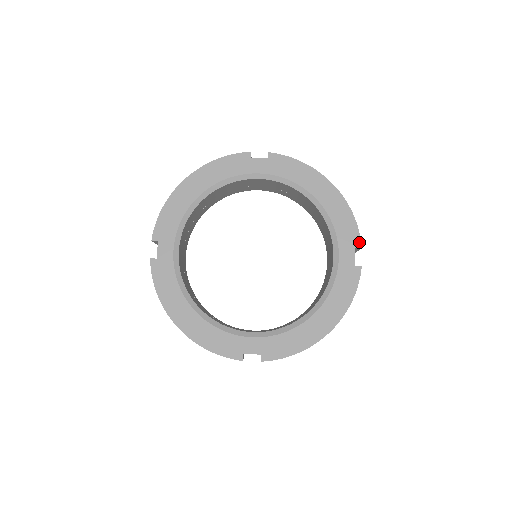
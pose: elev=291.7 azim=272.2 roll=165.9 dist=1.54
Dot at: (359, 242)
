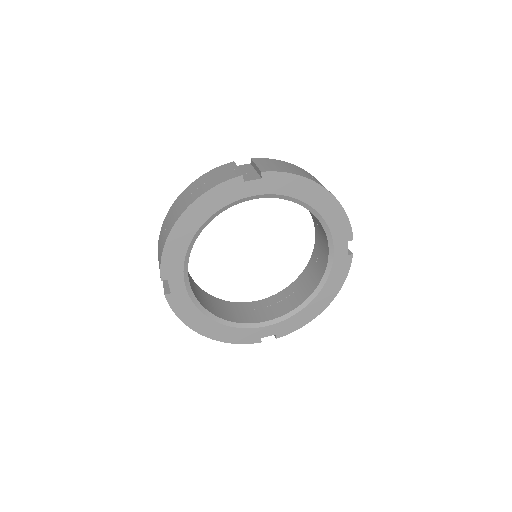
Dot at: (351, 236)
